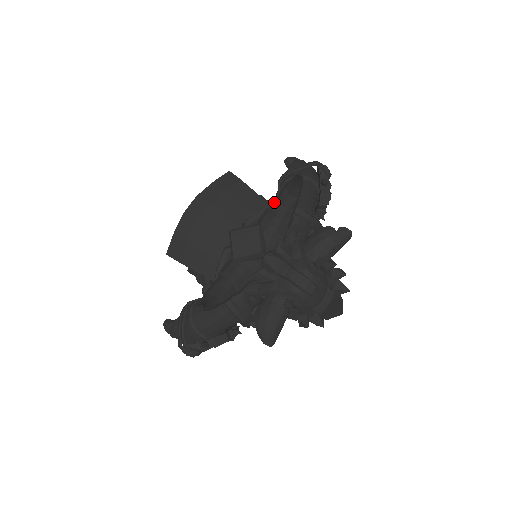
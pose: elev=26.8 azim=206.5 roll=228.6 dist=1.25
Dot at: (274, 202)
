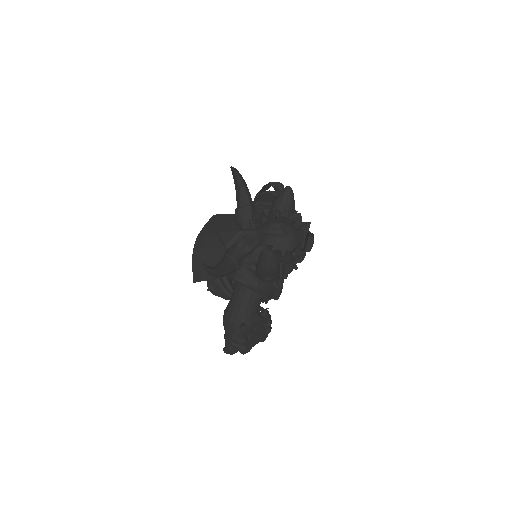
Dot at: occluded
